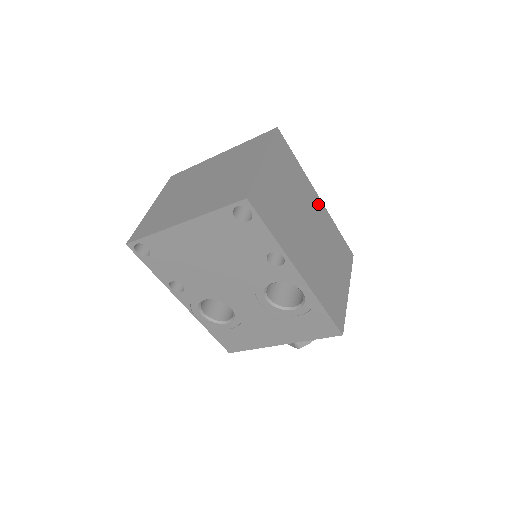
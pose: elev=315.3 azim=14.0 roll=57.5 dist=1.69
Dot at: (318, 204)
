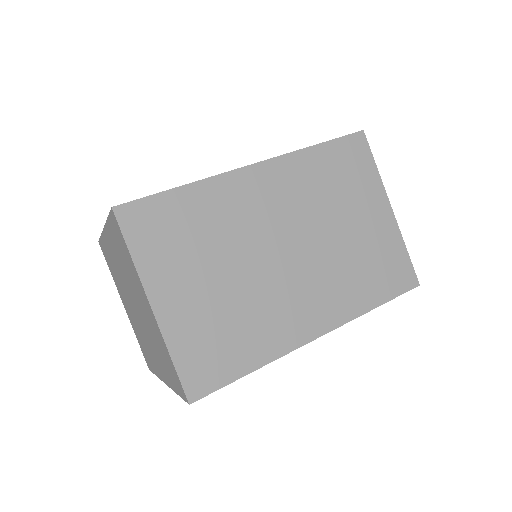
Dot at: (261, 180)
